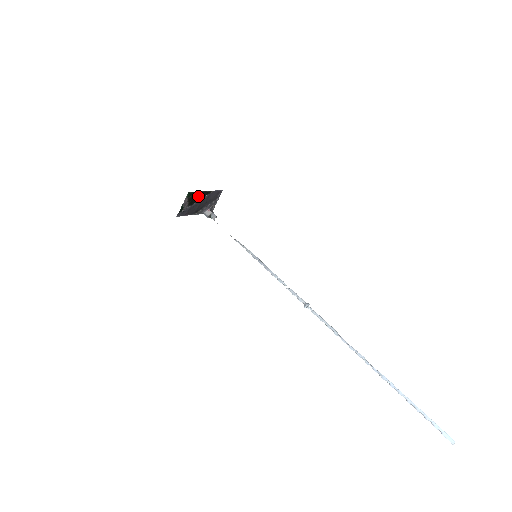
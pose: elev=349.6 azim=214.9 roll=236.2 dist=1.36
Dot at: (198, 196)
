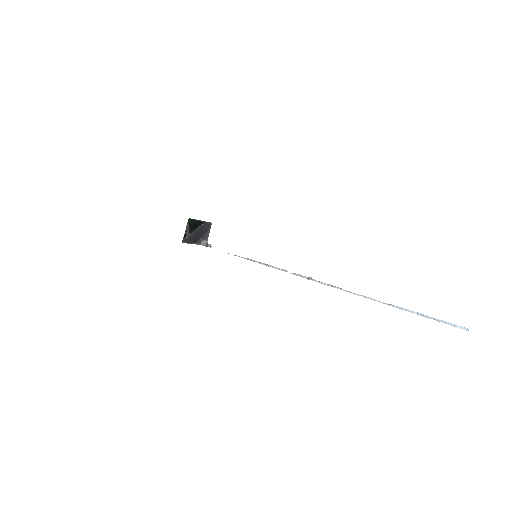
Dot at: (195, 224)
